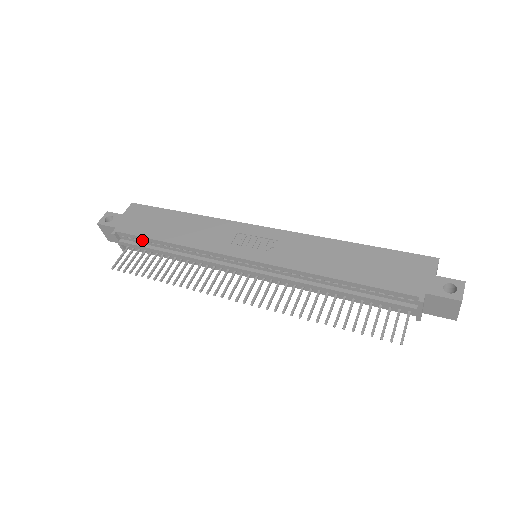
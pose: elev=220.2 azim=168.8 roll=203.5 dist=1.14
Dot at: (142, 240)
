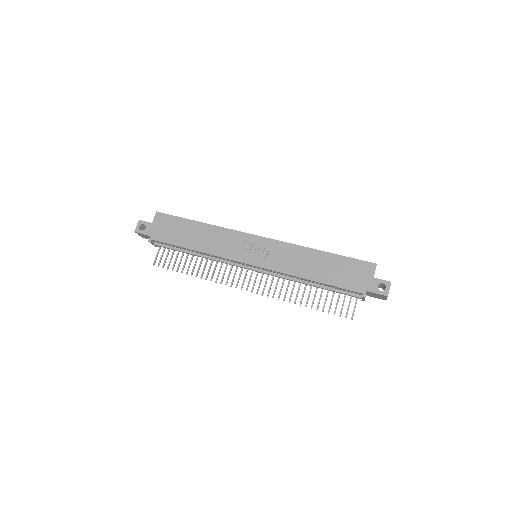
Dot at: (172, 245)
